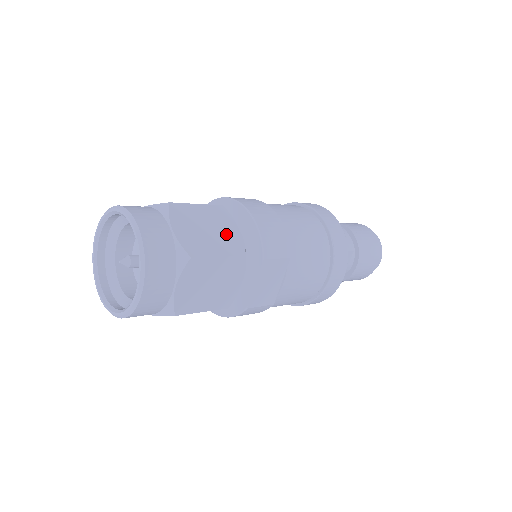
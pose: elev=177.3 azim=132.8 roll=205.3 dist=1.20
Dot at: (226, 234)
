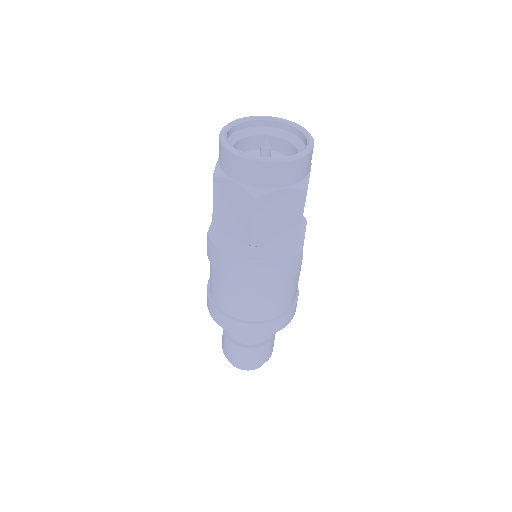
Dot at: occluded
